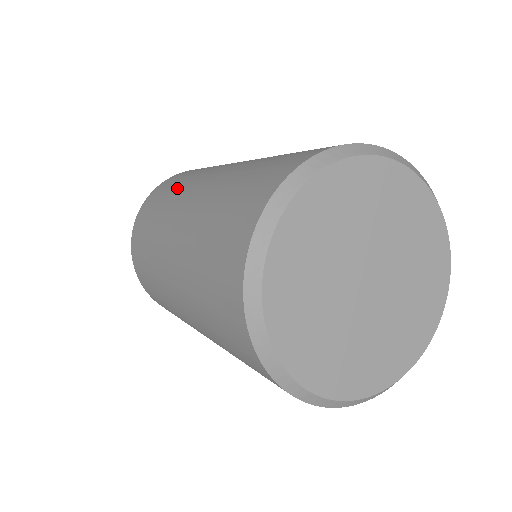
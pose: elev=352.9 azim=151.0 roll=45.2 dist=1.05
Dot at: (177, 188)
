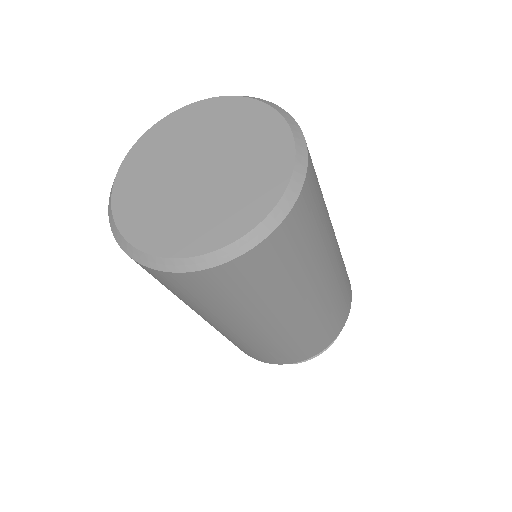
Dot at: occluded
